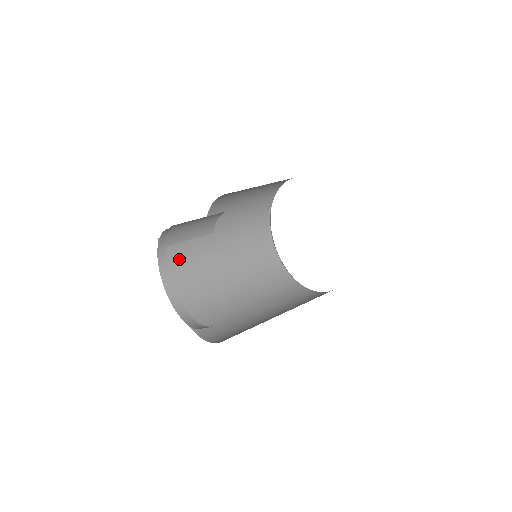
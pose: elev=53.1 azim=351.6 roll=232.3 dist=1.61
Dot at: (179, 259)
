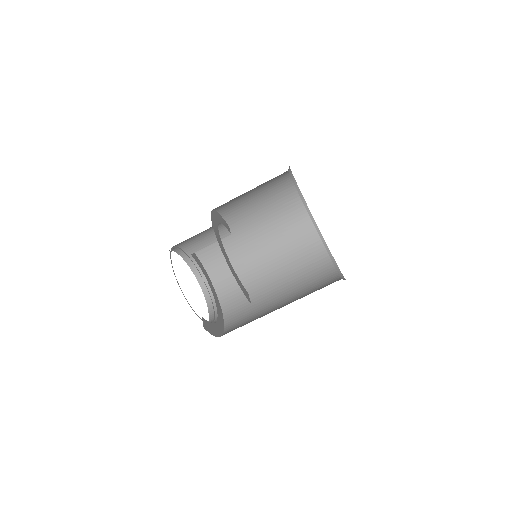
Dot at: (216, 257)
